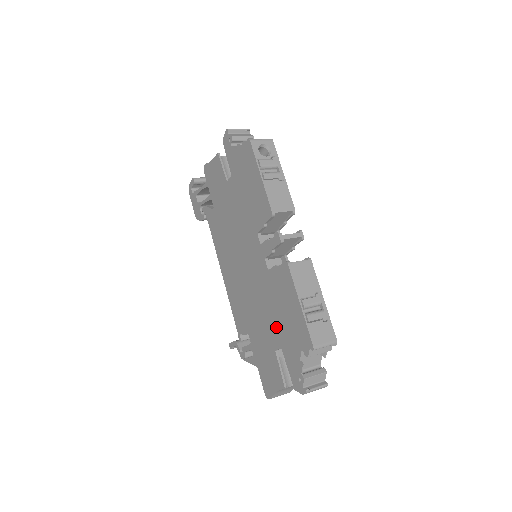
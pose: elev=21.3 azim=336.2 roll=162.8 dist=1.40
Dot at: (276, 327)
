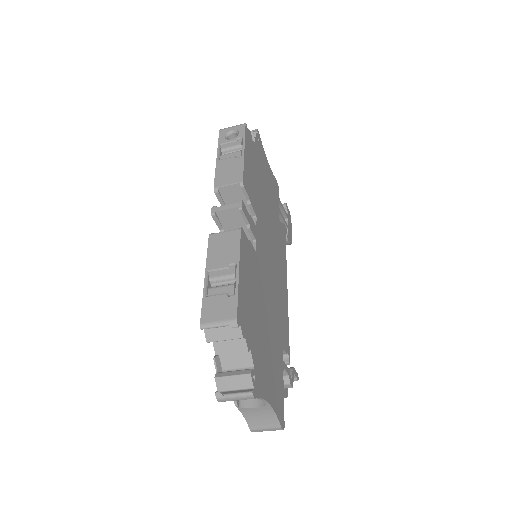
Dot at: occluded
